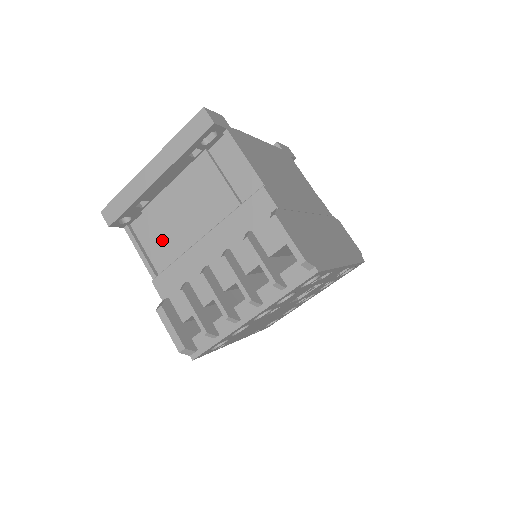
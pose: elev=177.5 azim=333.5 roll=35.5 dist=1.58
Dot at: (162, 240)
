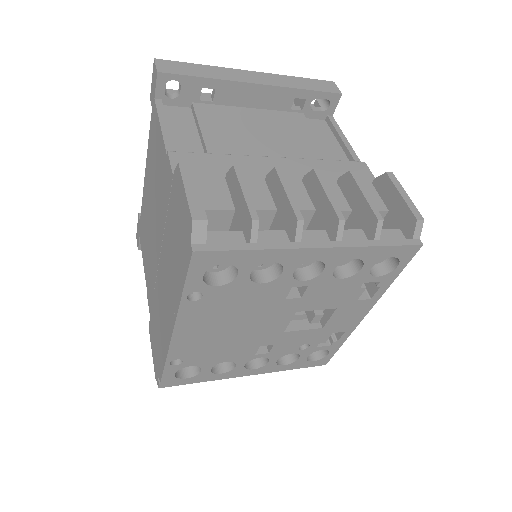
Dot at: (208, 134)
